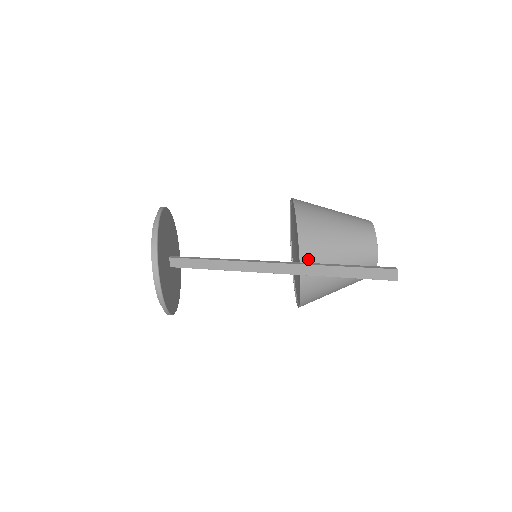
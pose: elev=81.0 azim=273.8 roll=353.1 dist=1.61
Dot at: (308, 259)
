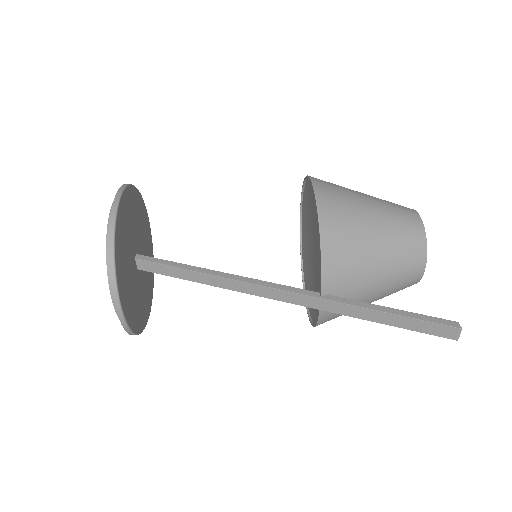
Dot at: (332, 289)
